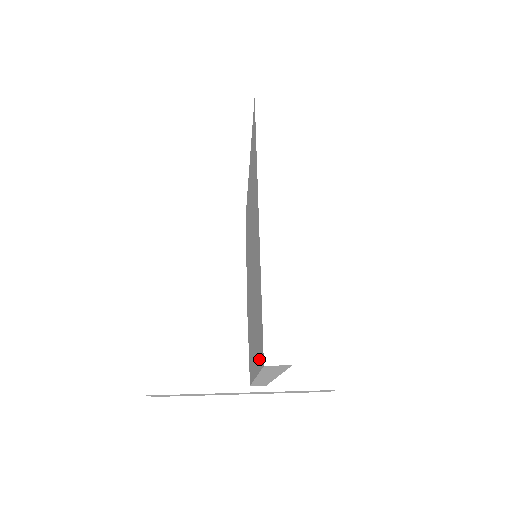
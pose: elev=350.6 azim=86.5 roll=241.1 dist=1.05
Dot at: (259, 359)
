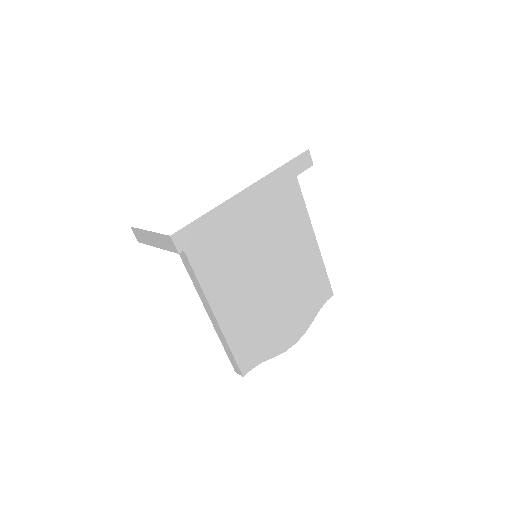
Dot at: occluded
